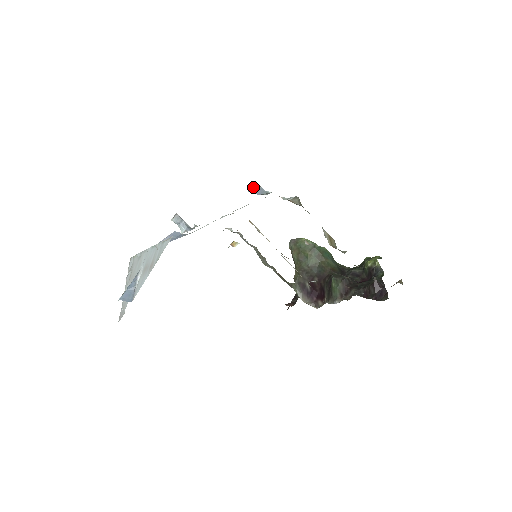
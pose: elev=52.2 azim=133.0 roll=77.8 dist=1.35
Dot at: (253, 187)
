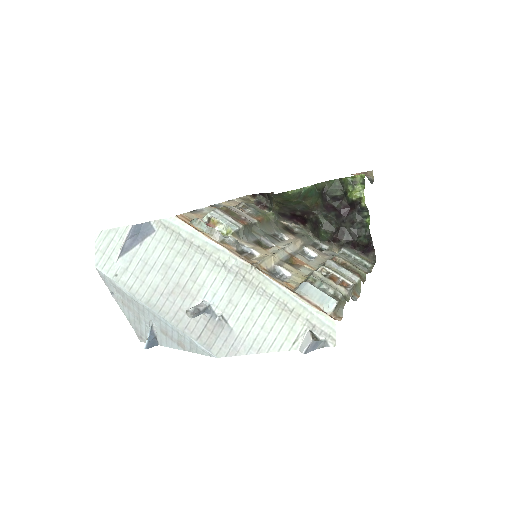
Dot at: (310, 347)
